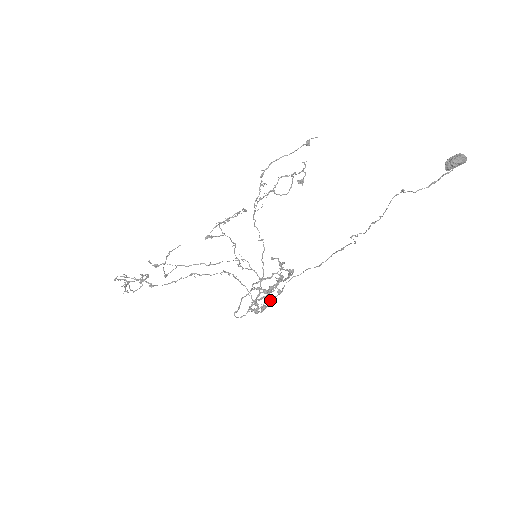
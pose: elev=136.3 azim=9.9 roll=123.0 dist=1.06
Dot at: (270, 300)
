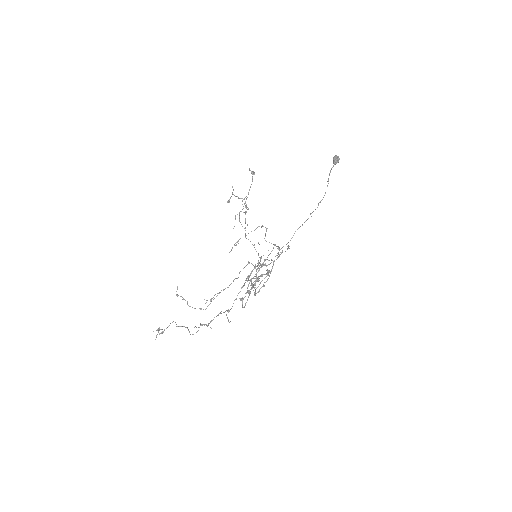
Dot at: (261, 281)
